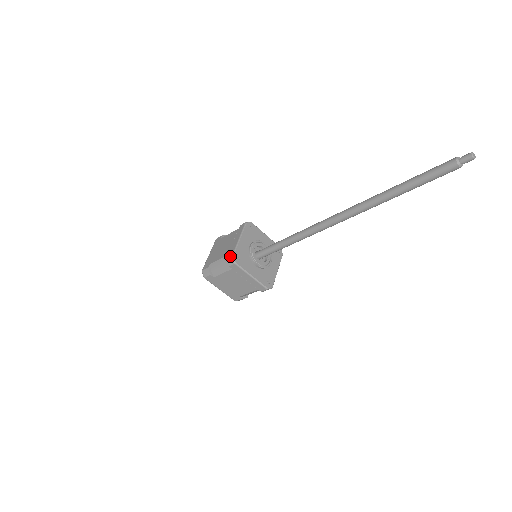
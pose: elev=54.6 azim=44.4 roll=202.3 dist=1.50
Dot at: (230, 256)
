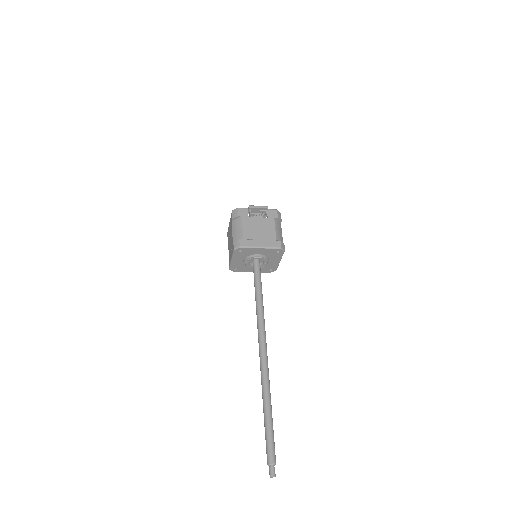
Dot at: occluded
